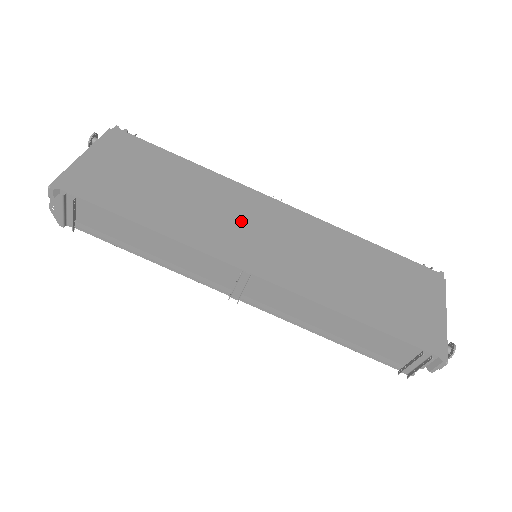
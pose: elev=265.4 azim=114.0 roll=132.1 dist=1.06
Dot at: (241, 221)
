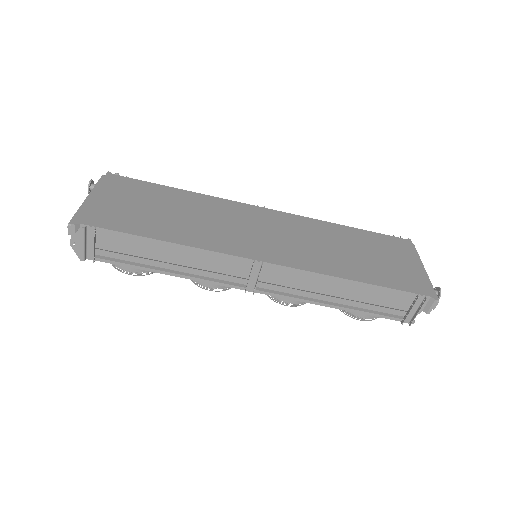
Dot at: (239, 226)
